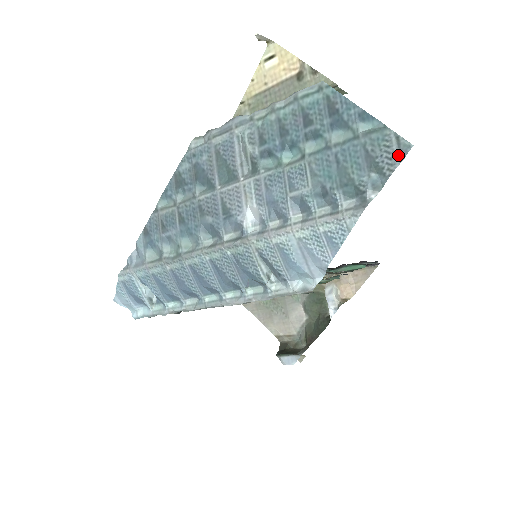
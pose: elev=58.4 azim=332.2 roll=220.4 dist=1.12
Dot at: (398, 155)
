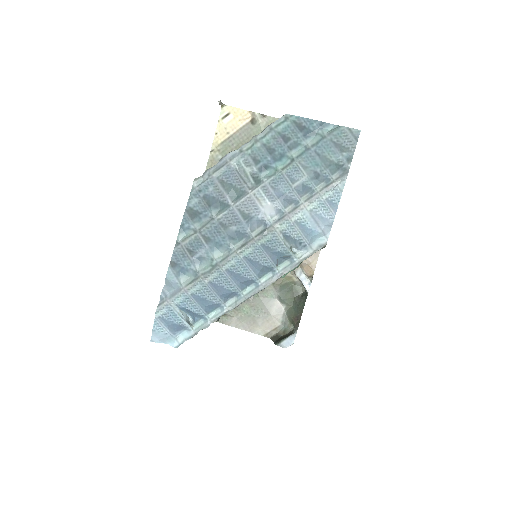
Dot at: (354, 138)
